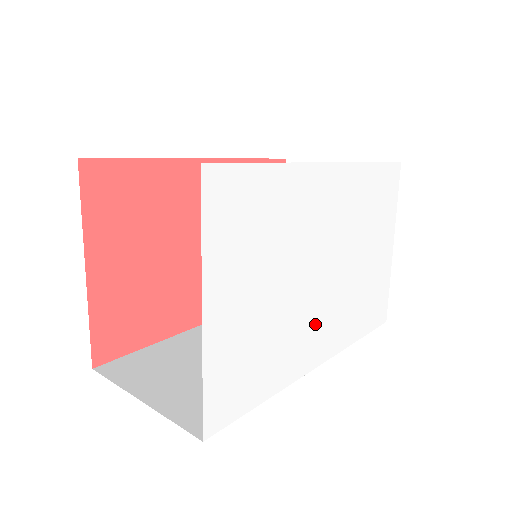
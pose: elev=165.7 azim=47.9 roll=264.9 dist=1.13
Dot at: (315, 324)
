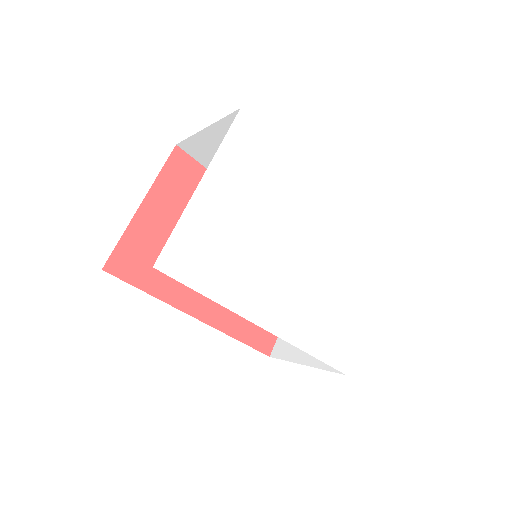
Dot at: (276, 289)
